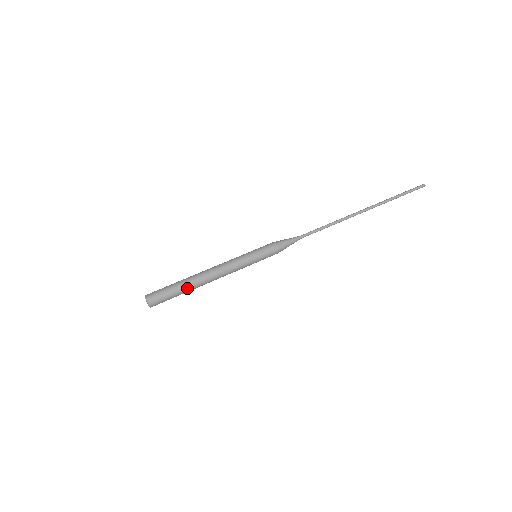
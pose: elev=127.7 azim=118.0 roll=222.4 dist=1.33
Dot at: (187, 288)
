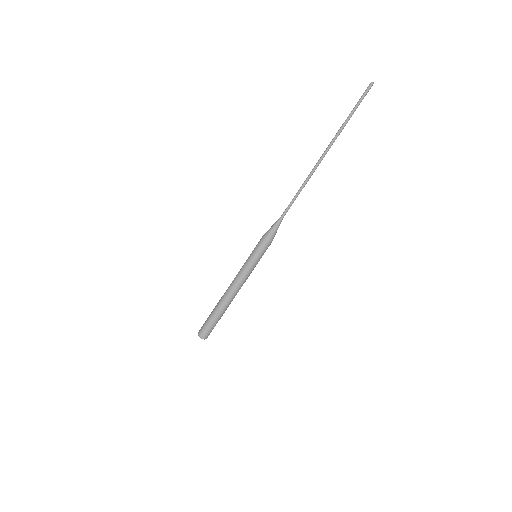
Dot at: occluded
